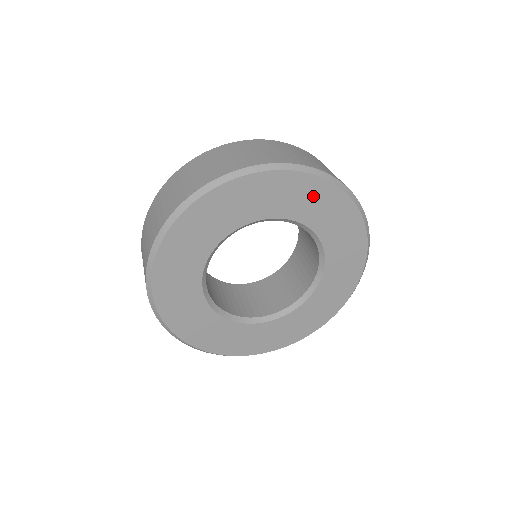
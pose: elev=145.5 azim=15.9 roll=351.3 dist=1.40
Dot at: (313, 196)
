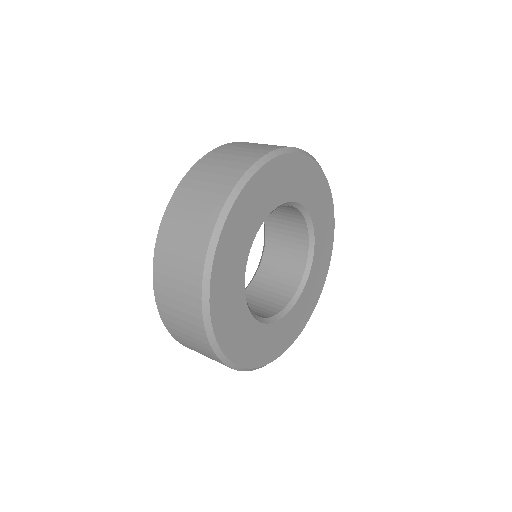
Dot at: (327, 230)
